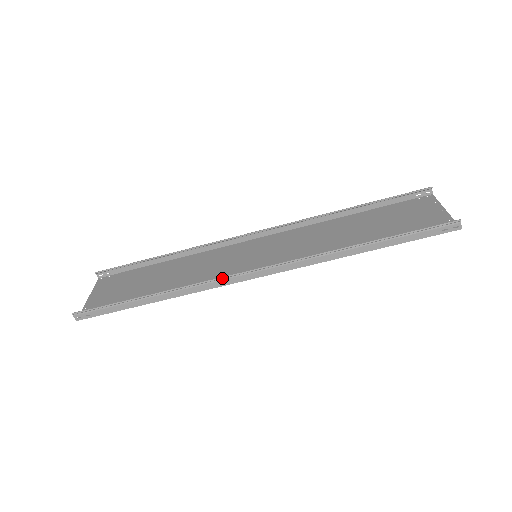
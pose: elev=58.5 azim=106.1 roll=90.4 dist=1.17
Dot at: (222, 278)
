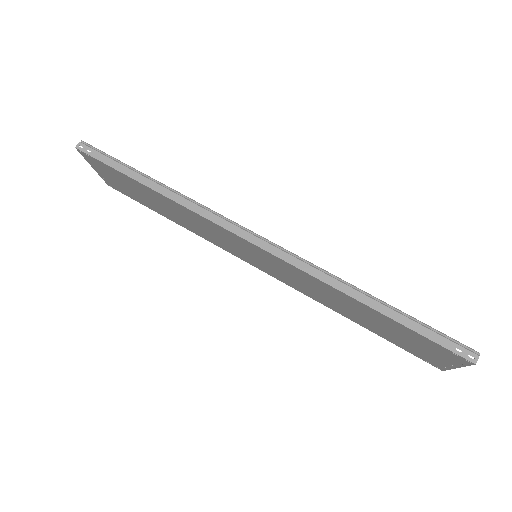
Dot at: (225, 217)
